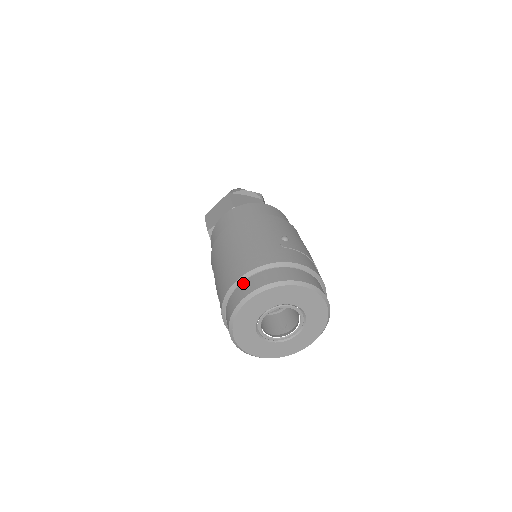
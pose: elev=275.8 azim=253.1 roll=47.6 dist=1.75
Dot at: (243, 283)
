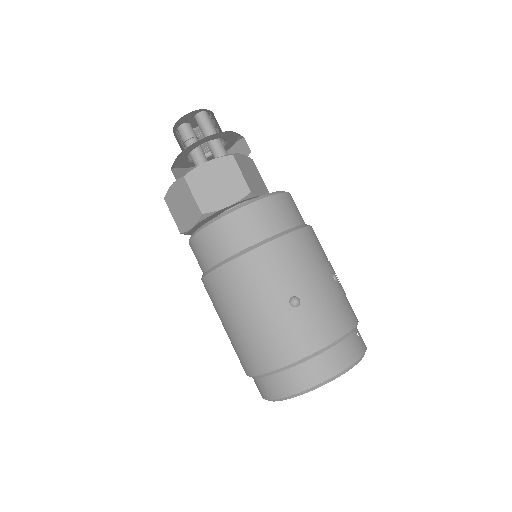
Dot at: (264, 379)
